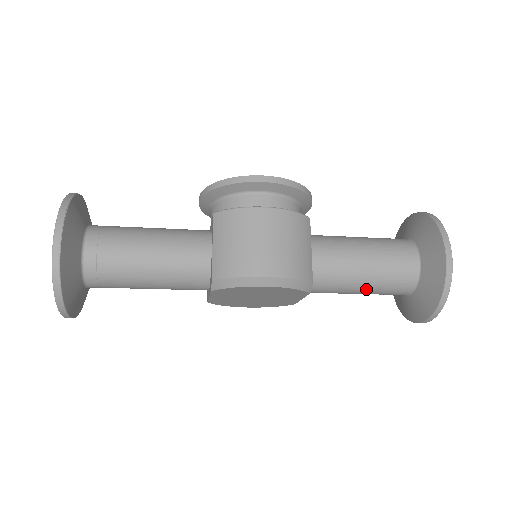
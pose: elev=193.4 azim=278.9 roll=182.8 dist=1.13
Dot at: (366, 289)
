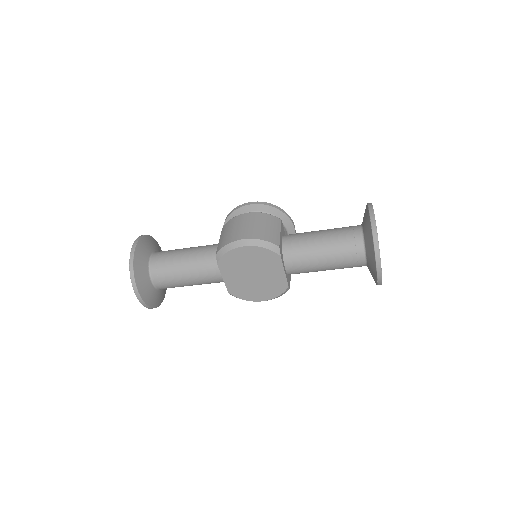
Dot at: (328, 256)
